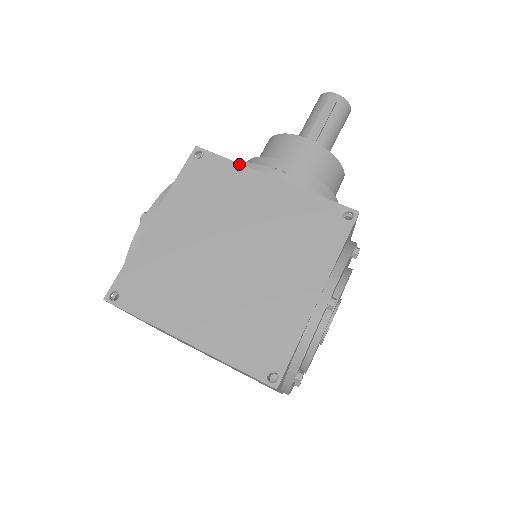
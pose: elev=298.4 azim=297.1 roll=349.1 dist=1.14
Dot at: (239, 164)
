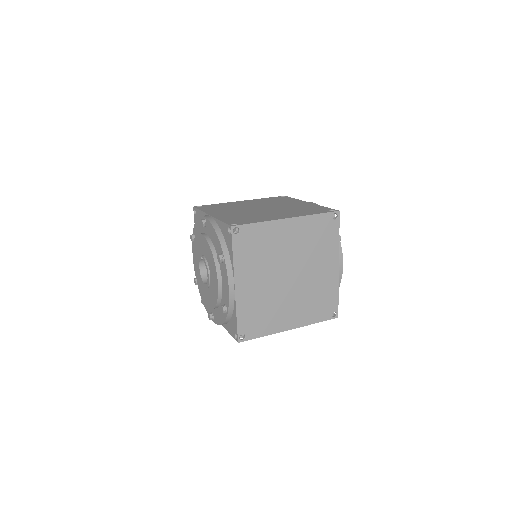
Dot at: (221, 203)
